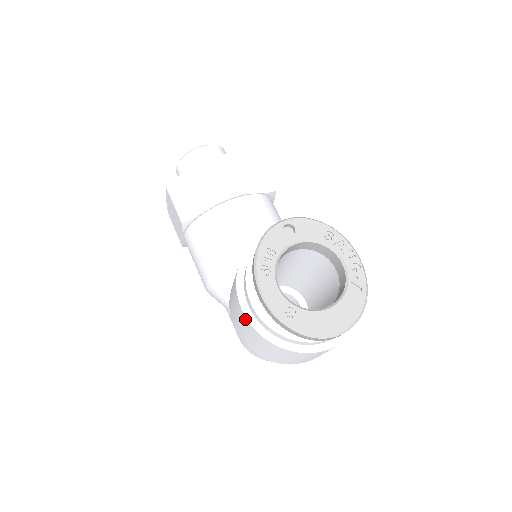
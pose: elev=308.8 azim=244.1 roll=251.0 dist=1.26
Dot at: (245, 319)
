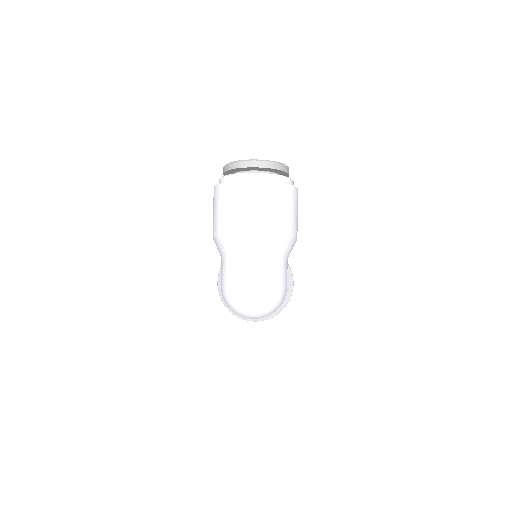
Dot at: occluded
